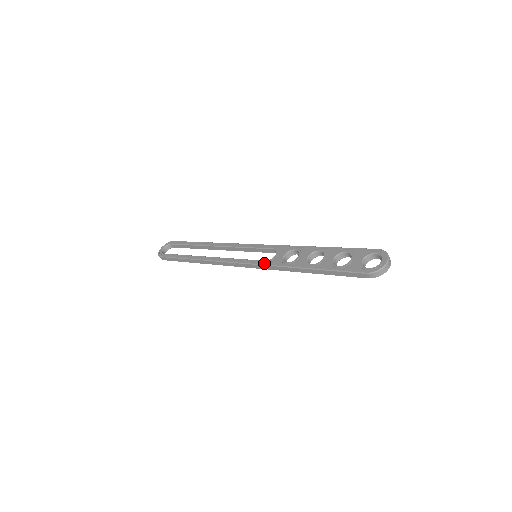
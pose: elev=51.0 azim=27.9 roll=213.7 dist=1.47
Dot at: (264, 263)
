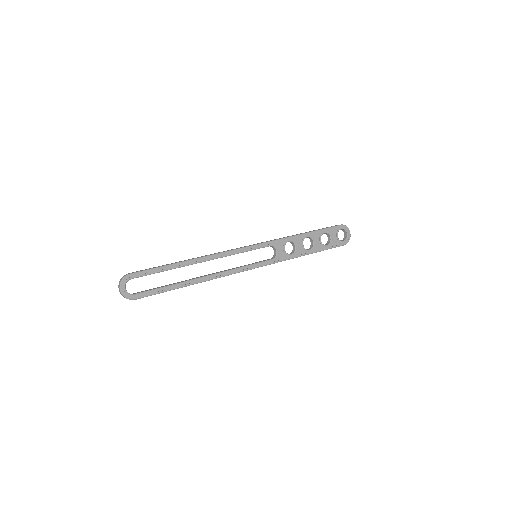
Dot at: (274, 262)
